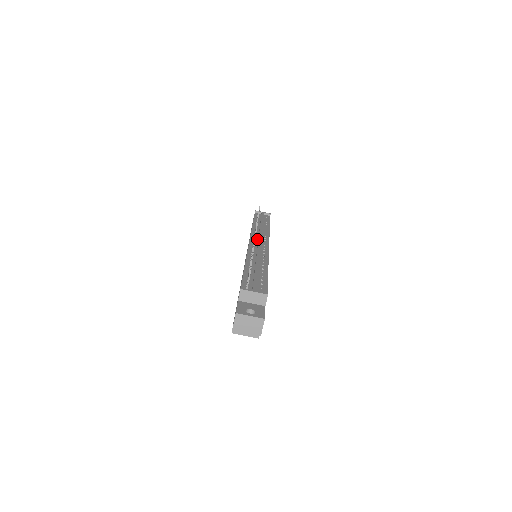
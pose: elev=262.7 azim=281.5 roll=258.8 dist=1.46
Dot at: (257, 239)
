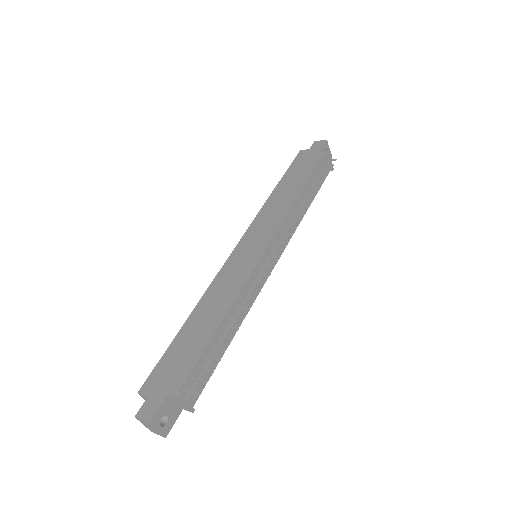
Dot at: (276, 245)
